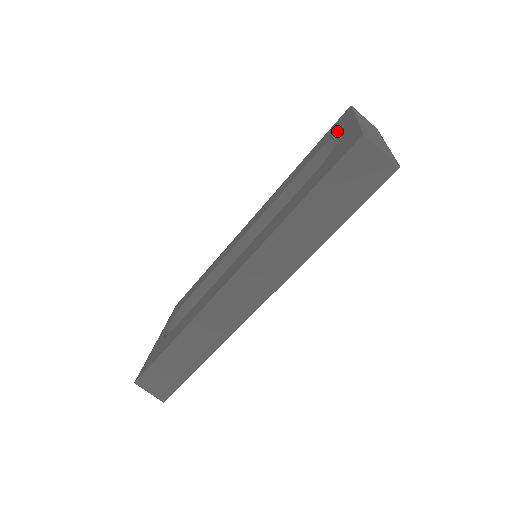
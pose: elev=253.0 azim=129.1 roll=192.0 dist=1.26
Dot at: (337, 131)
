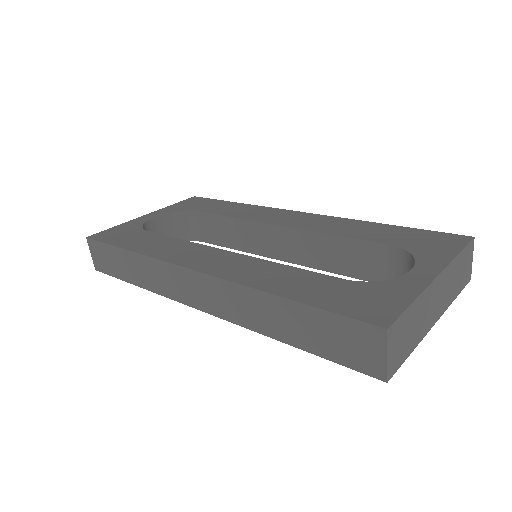
Dot at: (421, 254)
